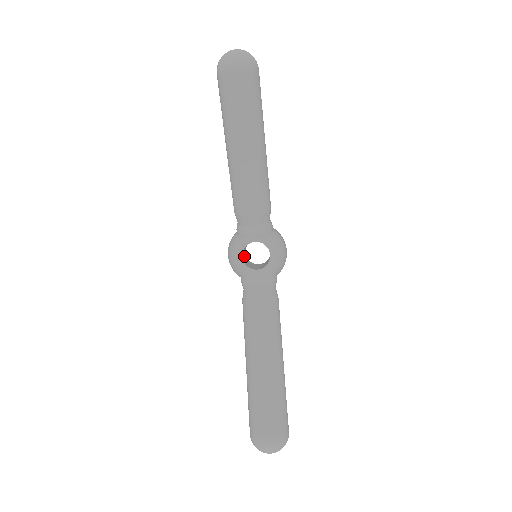
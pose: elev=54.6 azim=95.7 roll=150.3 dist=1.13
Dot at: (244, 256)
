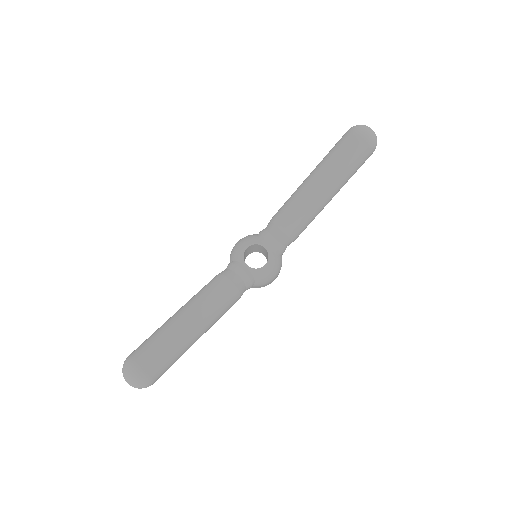
Dot at: (246, 253)
